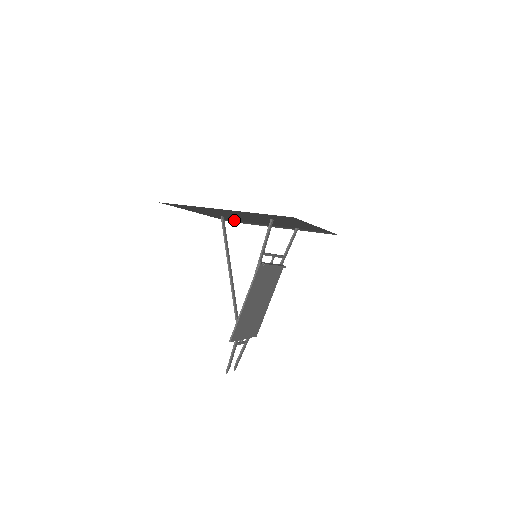
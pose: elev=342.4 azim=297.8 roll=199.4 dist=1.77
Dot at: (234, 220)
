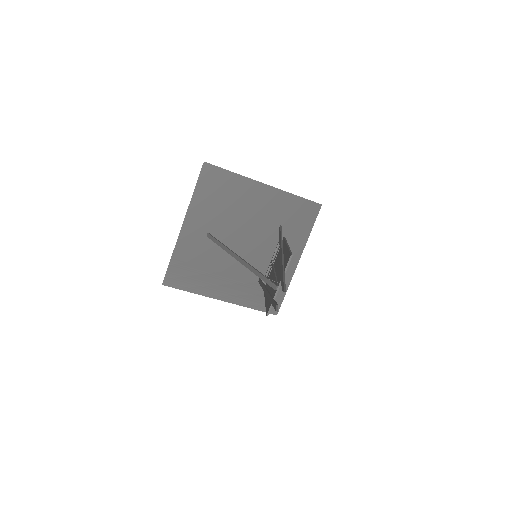
Dot at: (191, 265)
